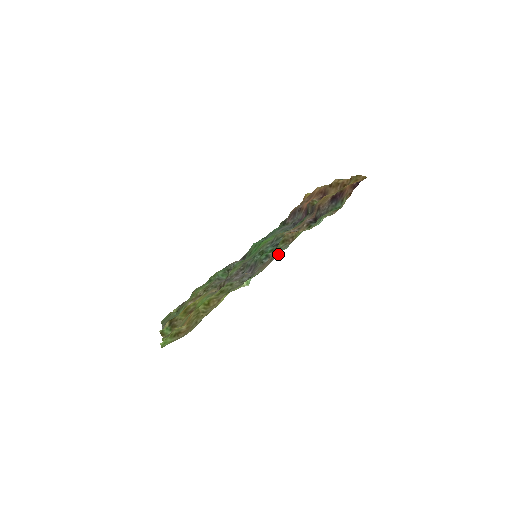
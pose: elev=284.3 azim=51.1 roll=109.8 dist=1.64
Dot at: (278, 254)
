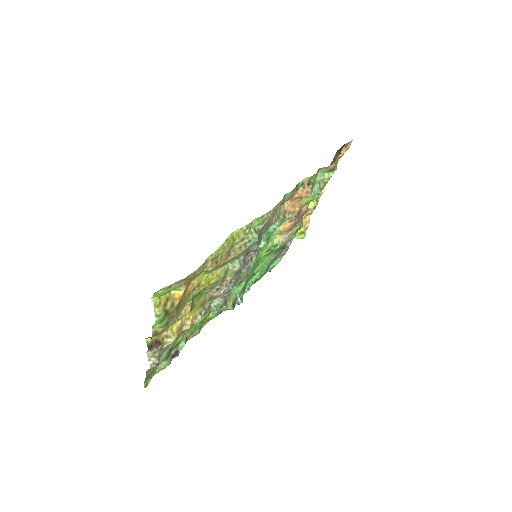
Dot at: occluded
